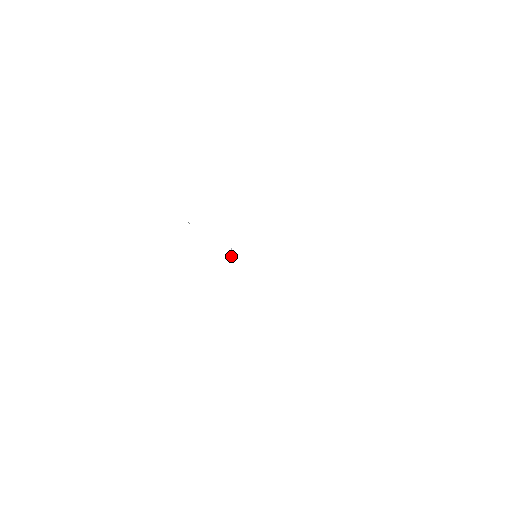
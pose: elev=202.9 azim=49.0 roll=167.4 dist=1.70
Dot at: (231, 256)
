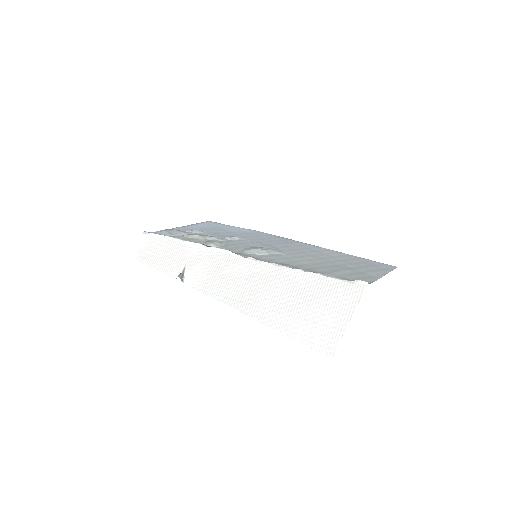
Dot at: (225, 241)
